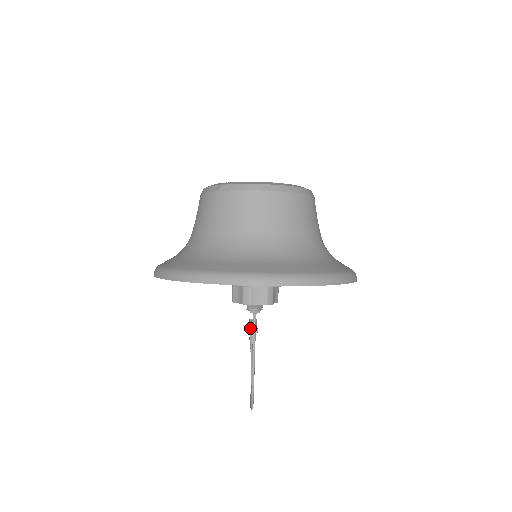
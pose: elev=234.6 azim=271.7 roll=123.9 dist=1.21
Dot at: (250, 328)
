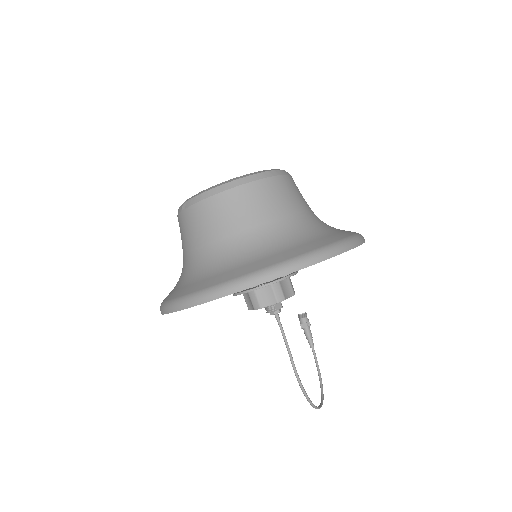
Dot at: (301, 324)
